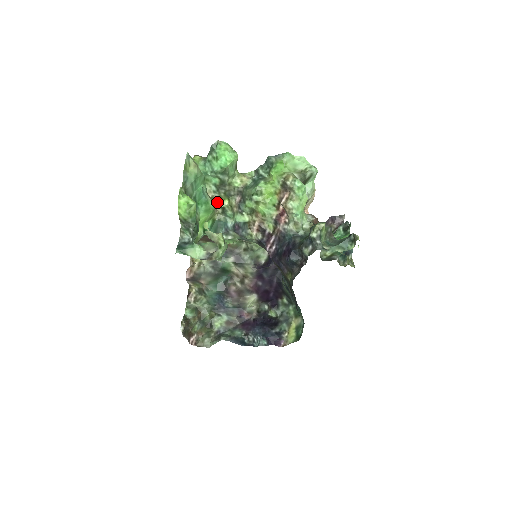
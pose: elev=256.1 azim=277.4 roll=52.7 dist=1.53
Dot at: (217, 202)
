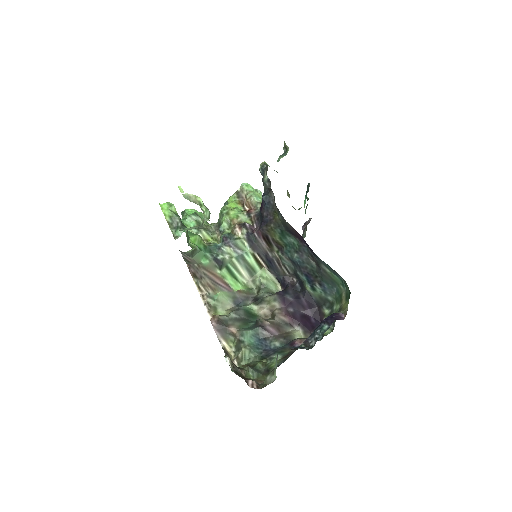
Dot at: occluded
